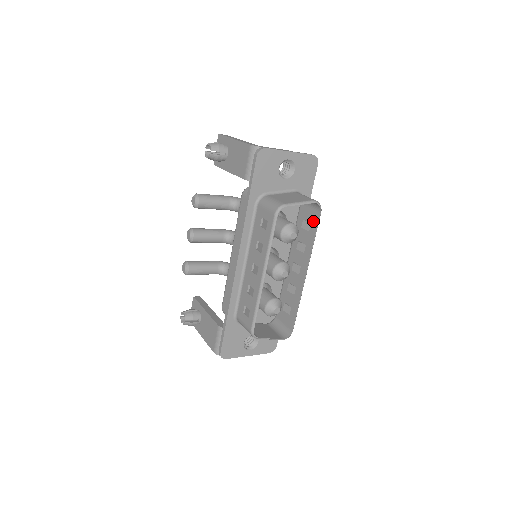
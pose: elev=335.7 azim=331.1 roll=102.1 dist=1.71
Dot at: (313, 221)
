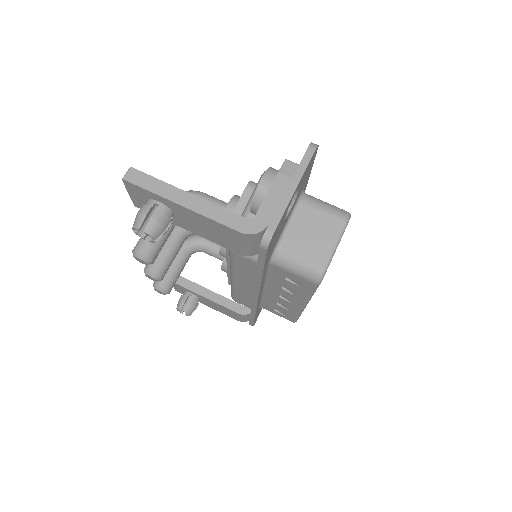
Dot at: occluded
